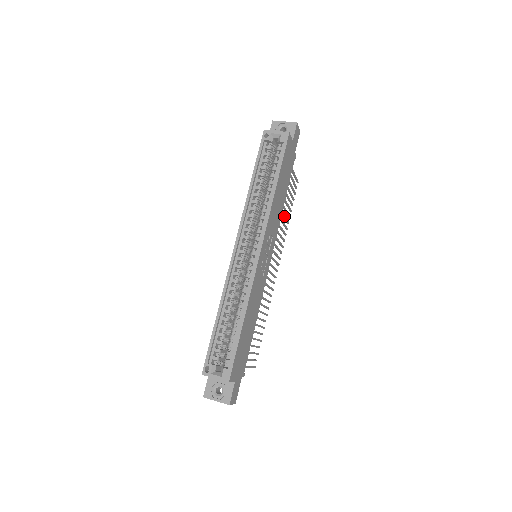
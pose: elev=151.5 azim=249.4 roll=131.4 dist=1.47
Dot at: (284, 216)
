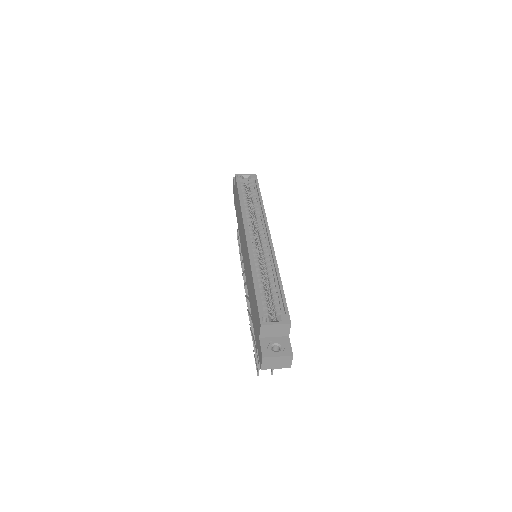
Dot at: occluded
